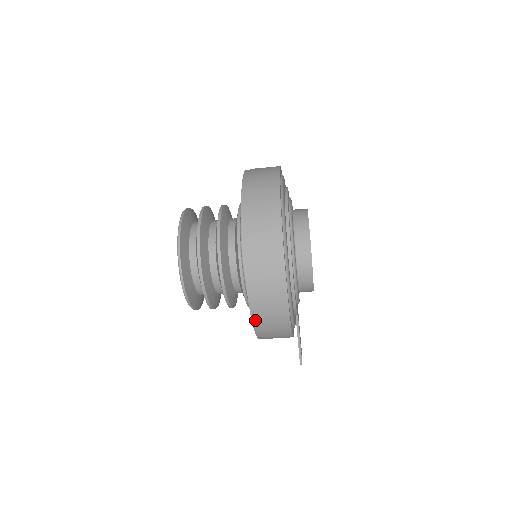
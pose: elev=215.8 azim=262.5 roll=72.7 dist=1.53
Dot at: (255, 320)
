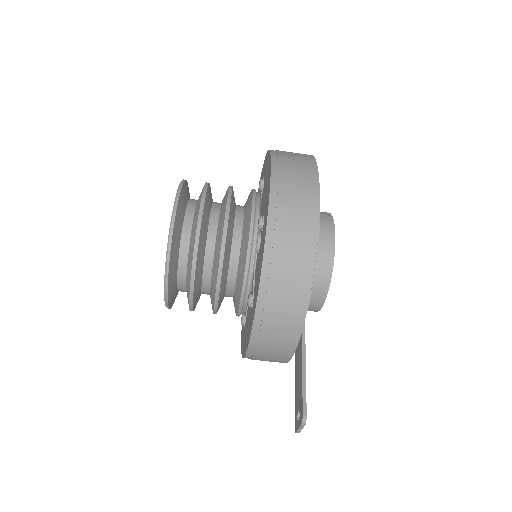
Dot at: (273, 209)
